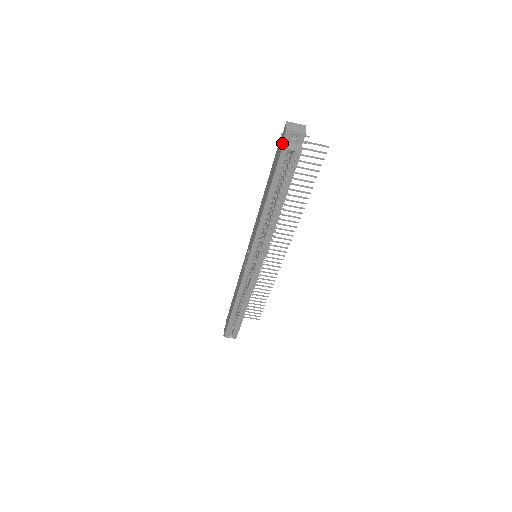
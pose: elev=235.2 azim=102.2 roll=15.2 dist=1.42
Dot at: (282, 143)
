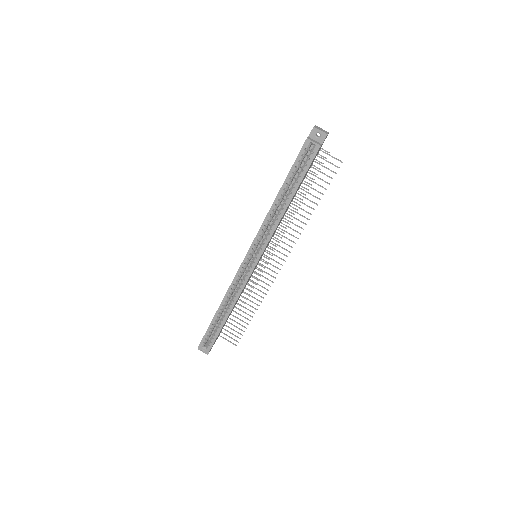
Dot at: (307, 137)
